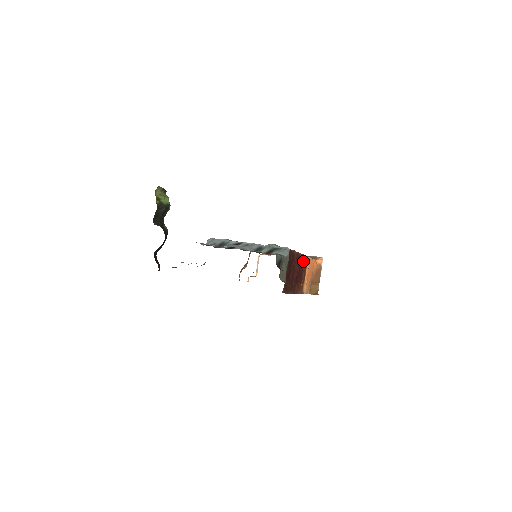
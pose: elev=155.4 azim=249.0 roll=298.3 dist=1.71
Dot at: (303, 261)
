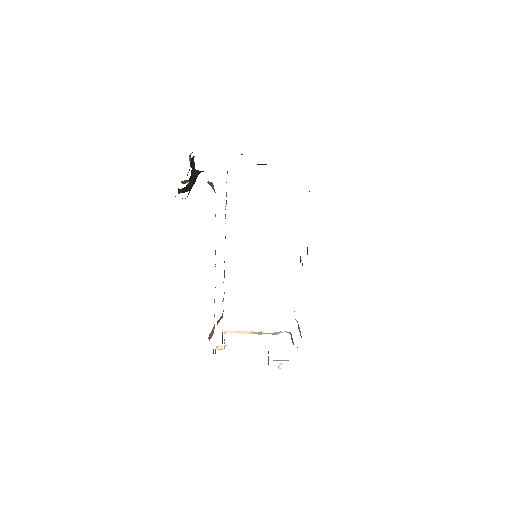
Dot at: occluded
